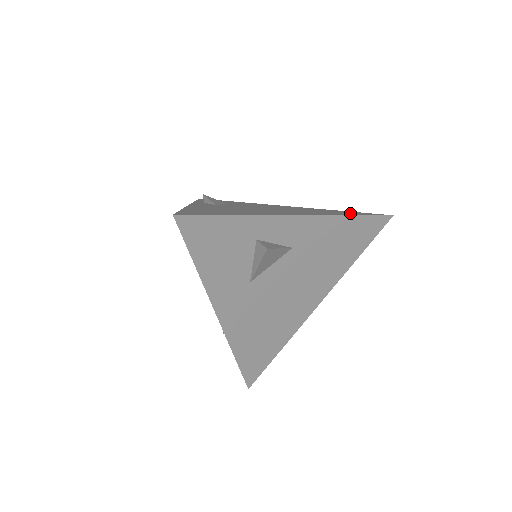
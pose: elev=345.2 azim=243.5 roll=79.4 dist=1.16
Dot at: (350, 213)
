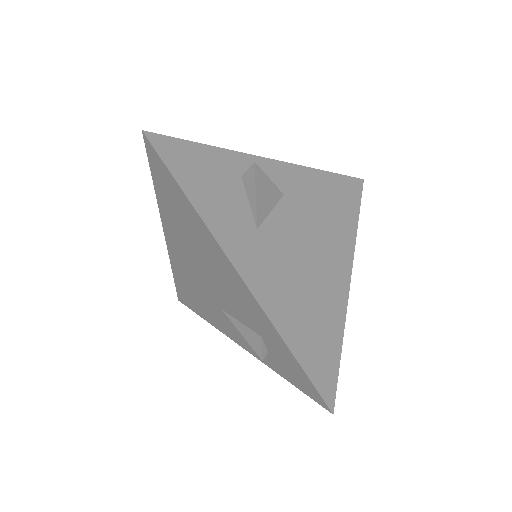
Dot at: occluded
